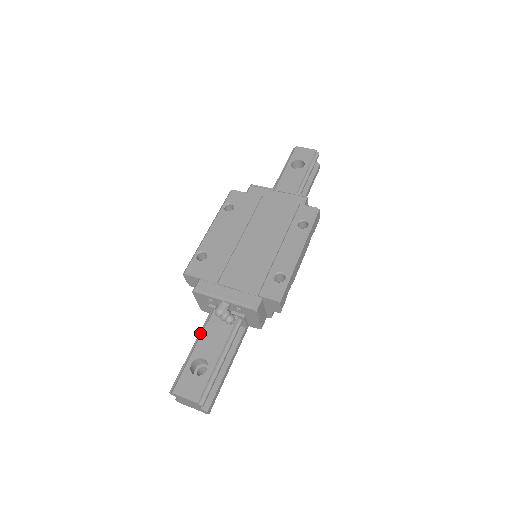
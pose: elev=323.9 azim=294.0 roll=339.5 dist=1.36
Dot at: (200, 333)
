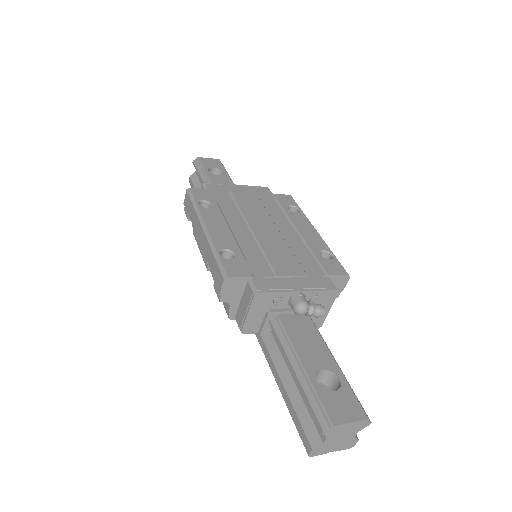
Dot at: (285, 347)
